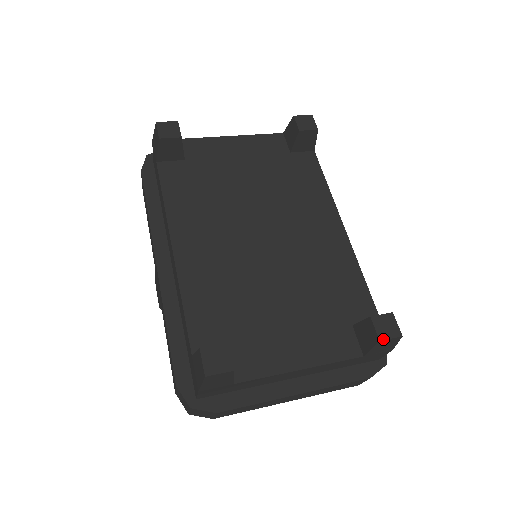
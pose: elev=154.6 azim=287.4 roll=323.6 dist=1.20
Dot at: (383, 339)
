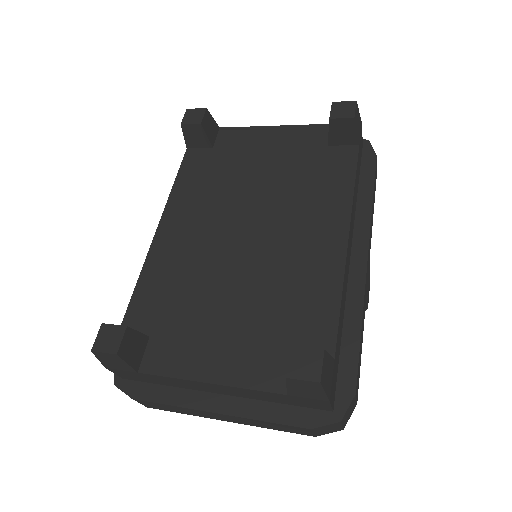
Dot at: (291, 377)
